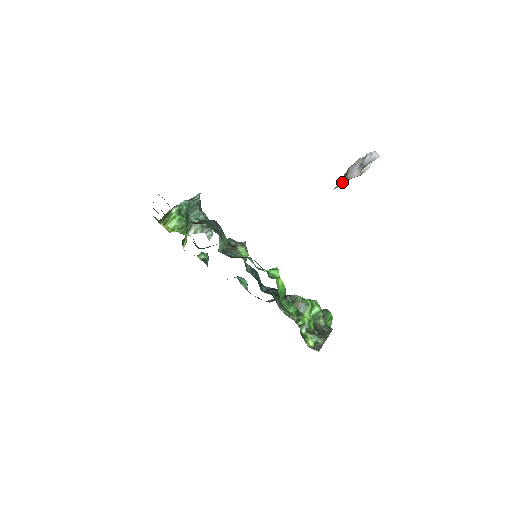
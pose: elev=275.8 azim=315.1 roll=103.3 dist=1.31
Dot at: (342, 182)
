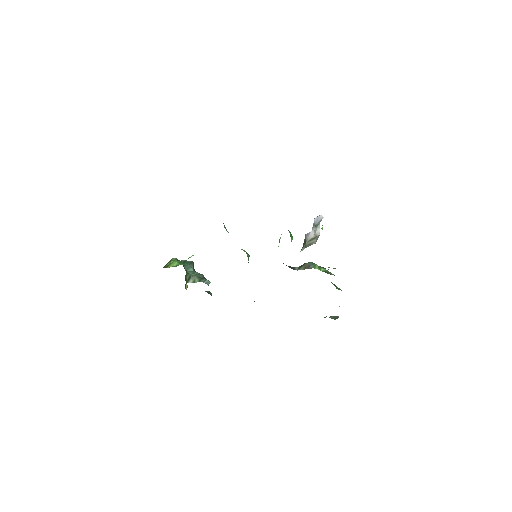
Dot at: (304, 245)
